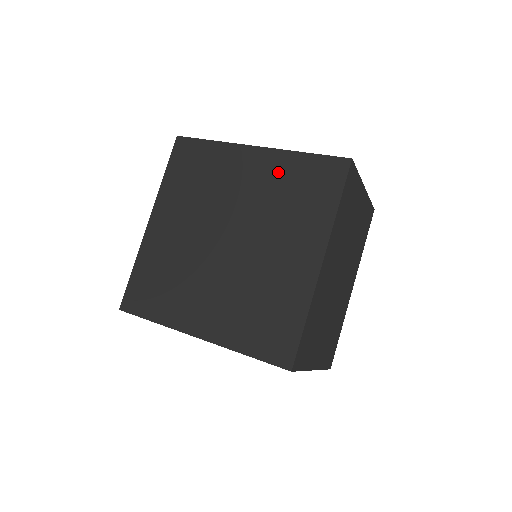
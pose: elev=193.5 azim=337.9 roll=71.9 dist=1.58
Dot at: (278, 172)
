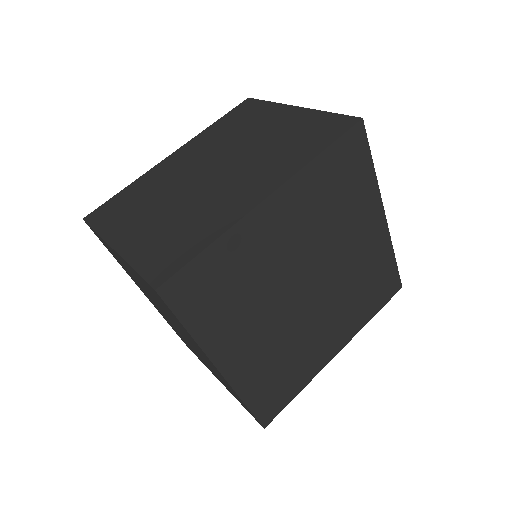
Dot at: (310, 196)
